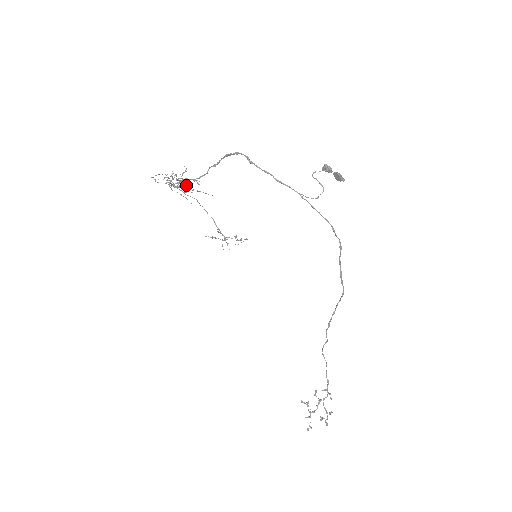
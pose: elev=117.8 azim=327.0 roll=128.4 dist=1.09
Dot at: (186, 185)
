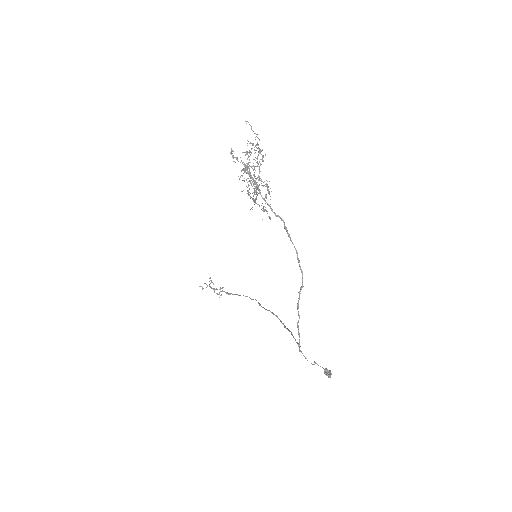
Dot at: (263, 161)
